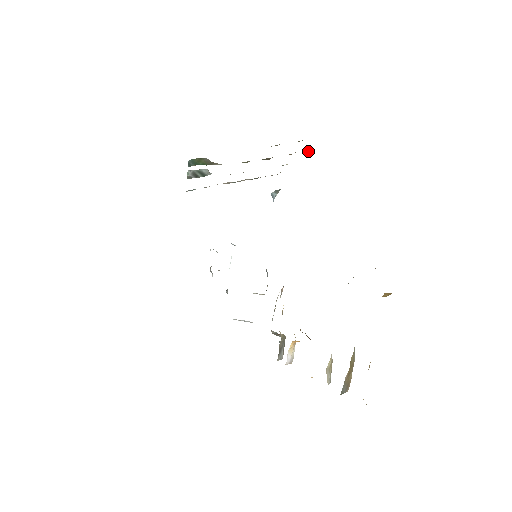
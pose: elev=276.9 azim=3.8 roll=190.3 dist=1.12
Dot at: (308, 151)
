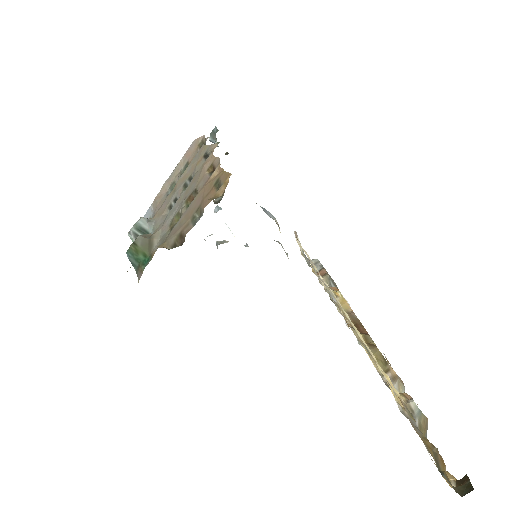
Dot at: (226, 153)
